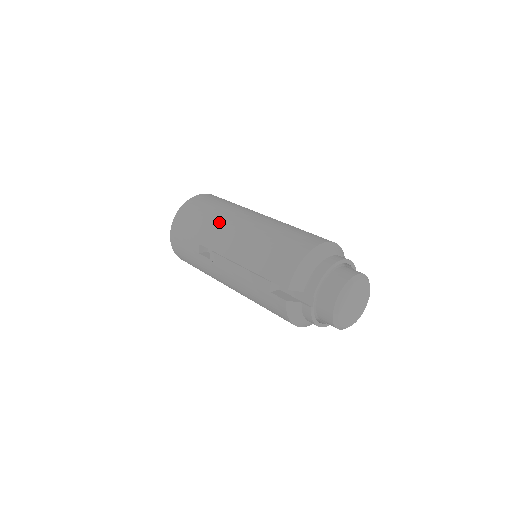
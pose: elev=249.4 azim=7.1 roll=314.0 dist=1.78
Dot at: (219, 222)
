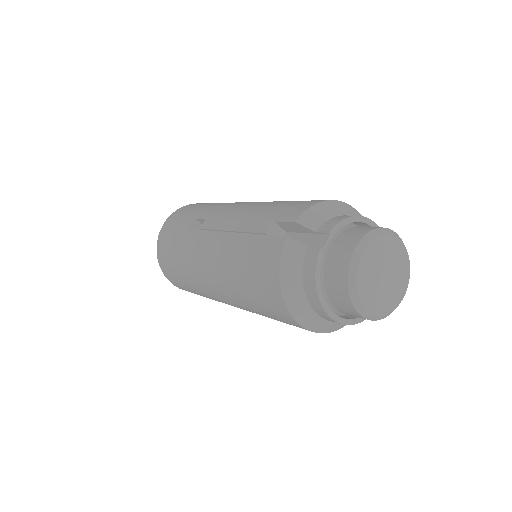
Dot at: occluded
